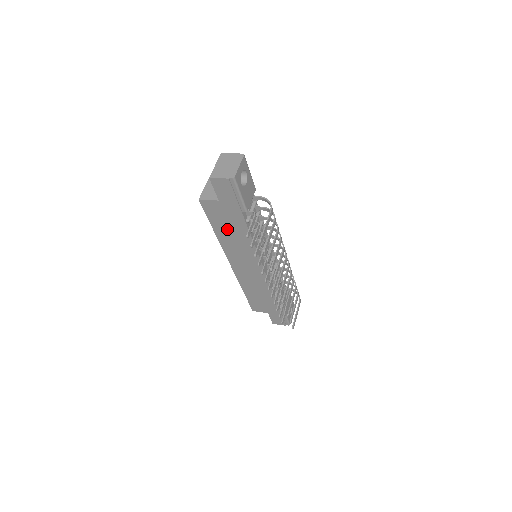
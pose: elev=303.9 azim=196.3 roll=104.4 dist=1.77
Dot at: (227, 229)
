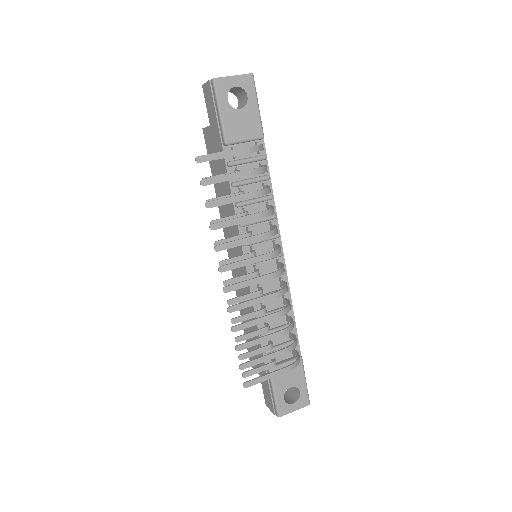
Dot at: occluded
